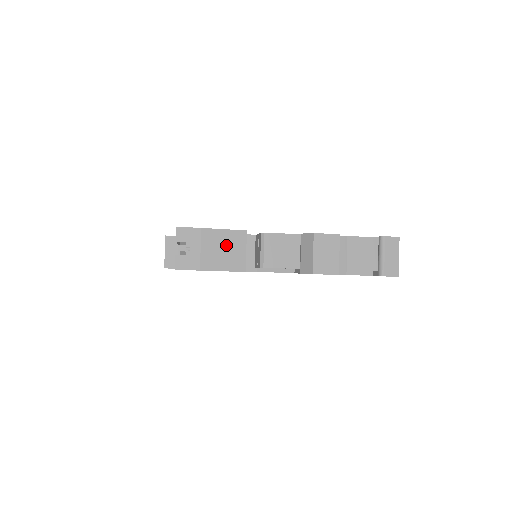
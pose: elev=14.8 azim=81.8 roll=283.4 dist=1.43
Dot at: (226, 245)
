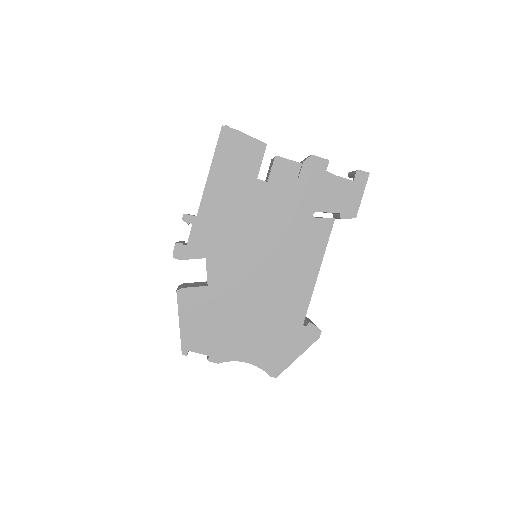
Dot at: occluded
